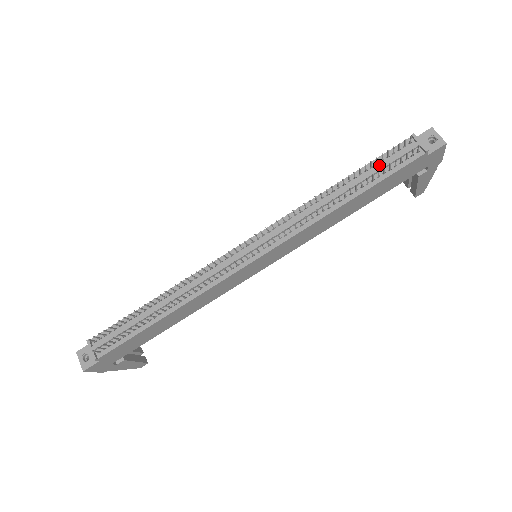
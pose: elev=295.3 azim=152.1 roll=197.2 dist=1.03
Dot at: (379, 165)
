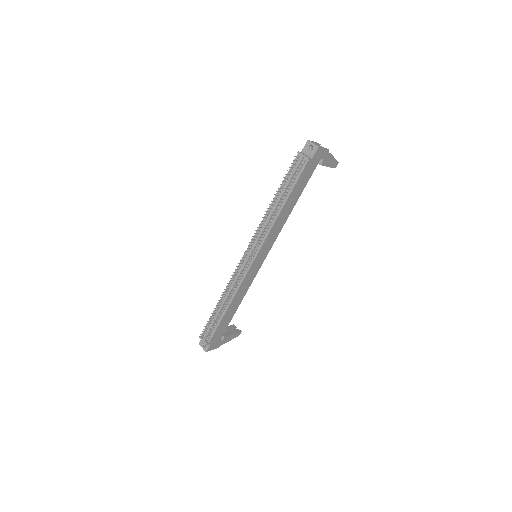
Dot at: (288, 179)
